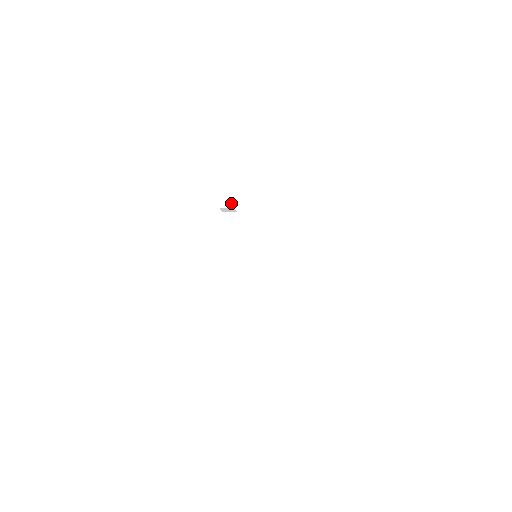
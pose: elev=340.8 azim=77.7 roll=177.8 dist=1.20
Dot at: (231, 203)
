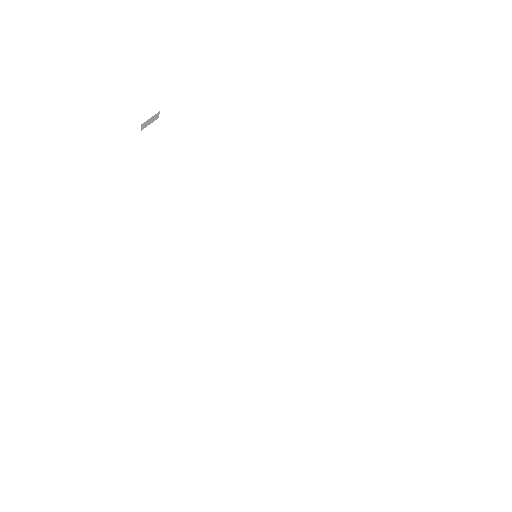
Dot at: (156, 118)
